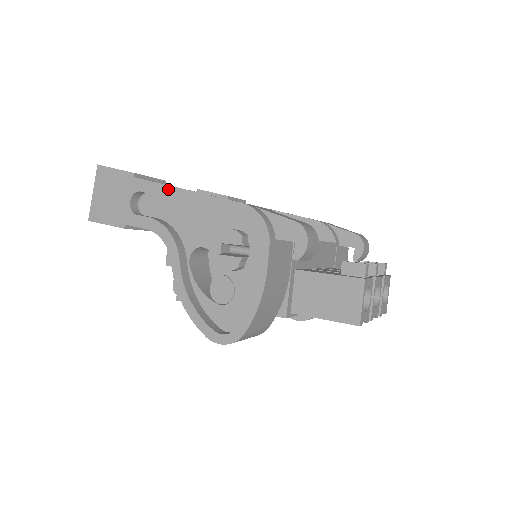
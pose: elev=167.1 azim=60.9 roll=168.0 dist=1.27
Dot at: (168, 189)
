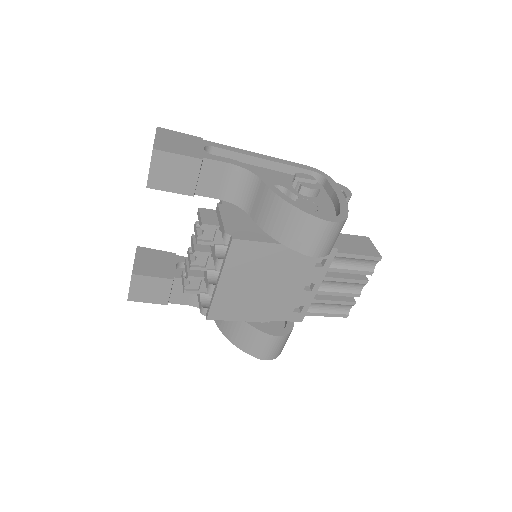
Dot at: (241, 150)
